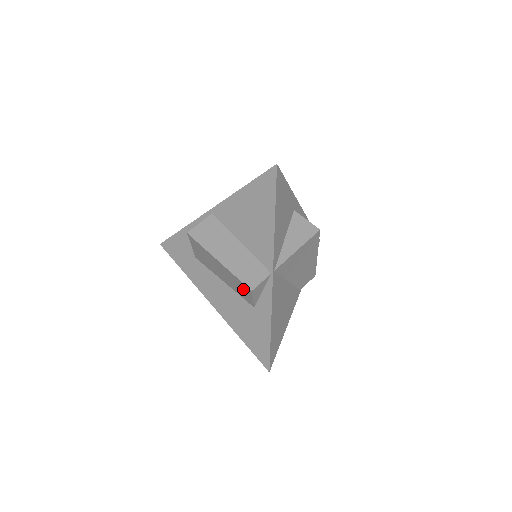
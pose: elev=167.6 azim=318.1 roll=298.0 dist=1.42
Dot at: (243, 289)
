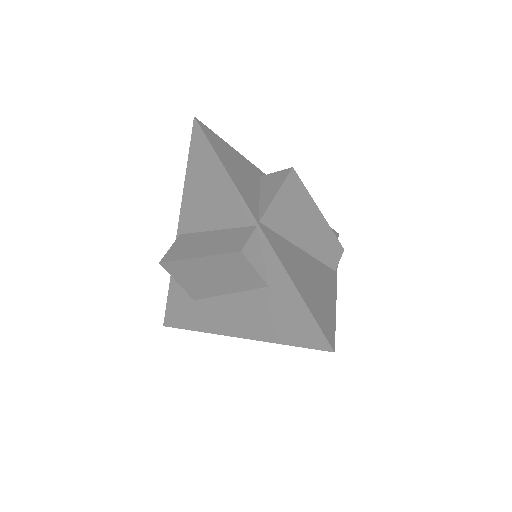
Dot at: (238, 267)
